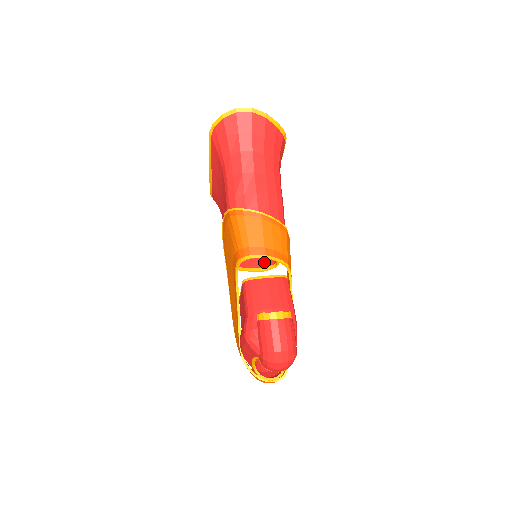
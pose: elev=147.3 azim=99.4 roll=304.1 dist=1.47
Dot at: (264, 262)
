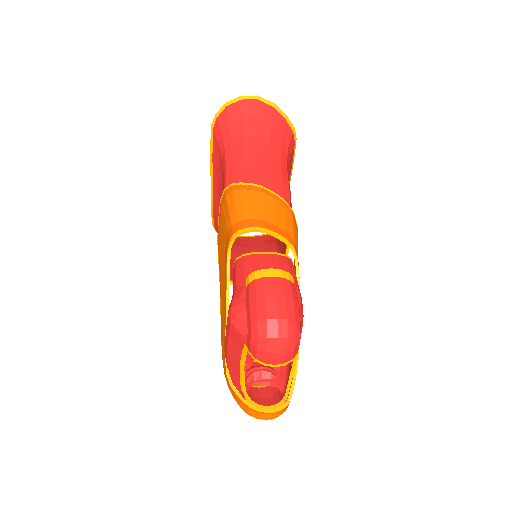
Dot at: occluded
